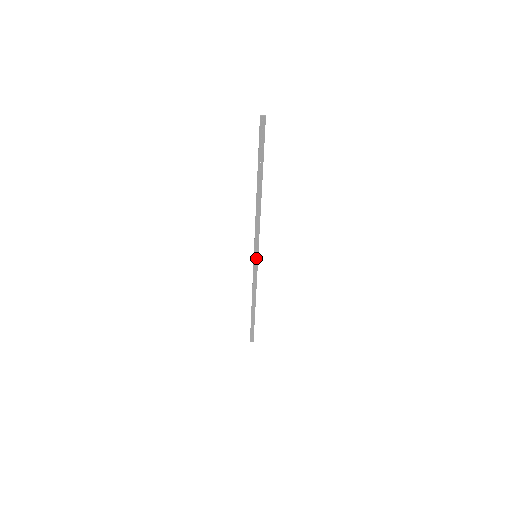
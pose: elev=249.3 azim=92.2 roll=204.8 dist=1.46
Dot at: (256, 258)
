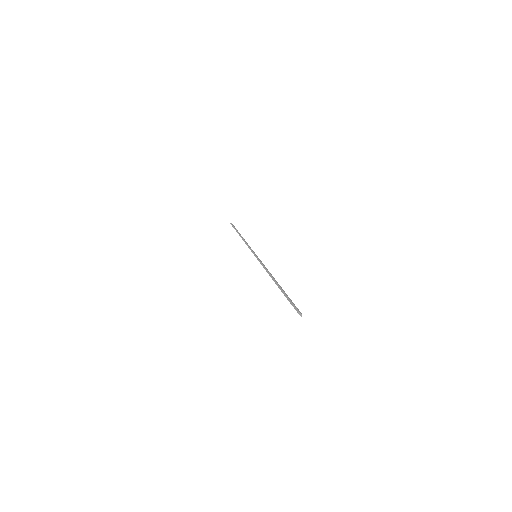
Dot at: occluded
